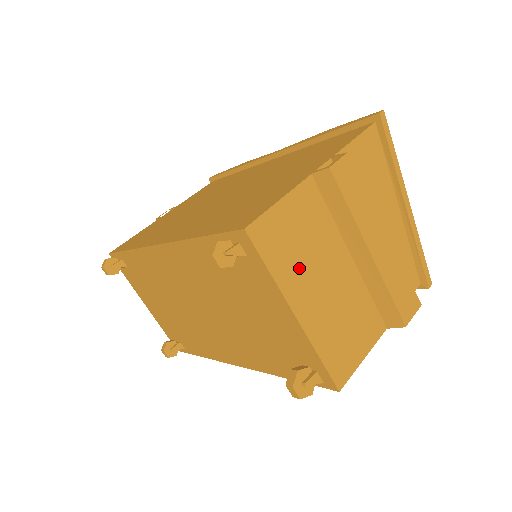
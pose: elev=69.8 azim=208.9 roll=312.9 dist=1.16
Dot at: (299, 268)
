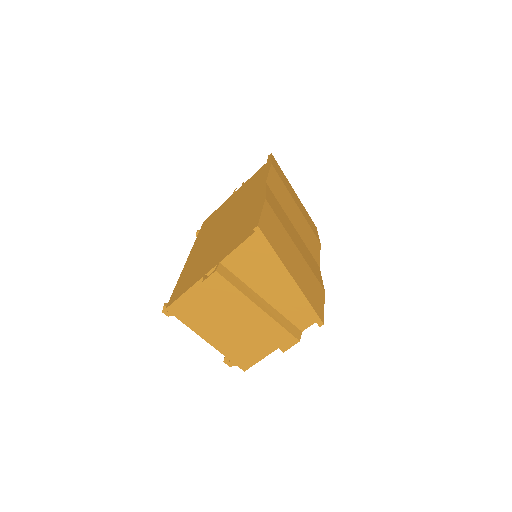
Dot at: (204, 322)
